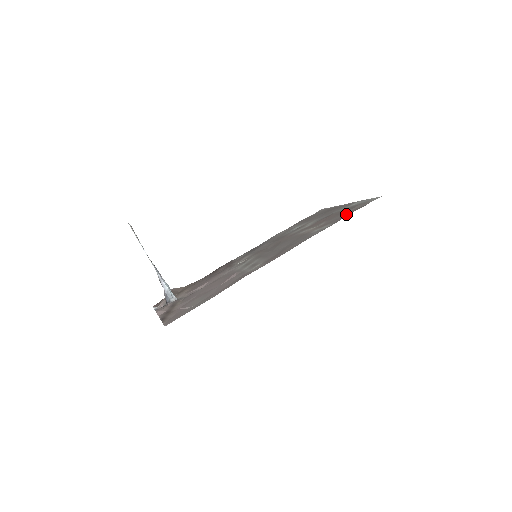
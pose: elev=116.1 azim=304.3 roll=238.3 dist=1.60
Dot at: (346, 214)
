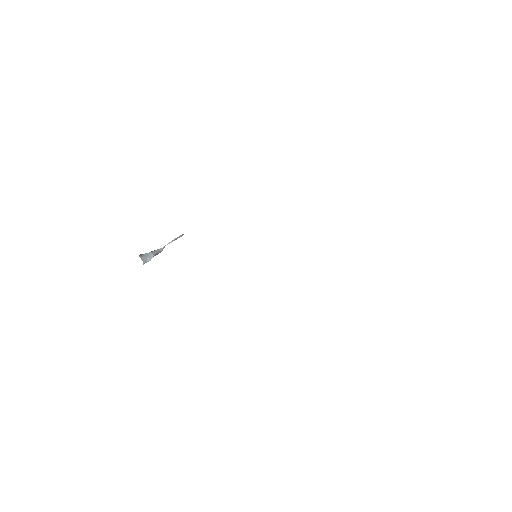
Dot at: occluded
